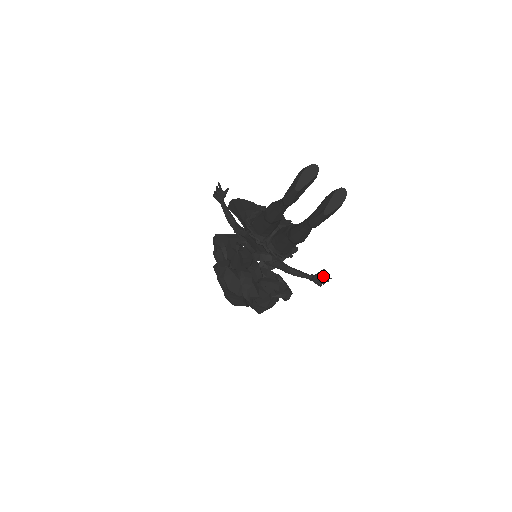
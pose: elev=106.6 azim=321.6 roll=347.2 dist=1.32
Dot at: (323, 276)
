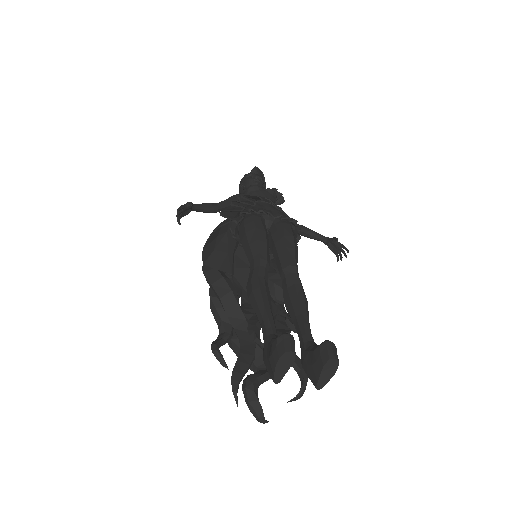
Dot at: (338, 245)
